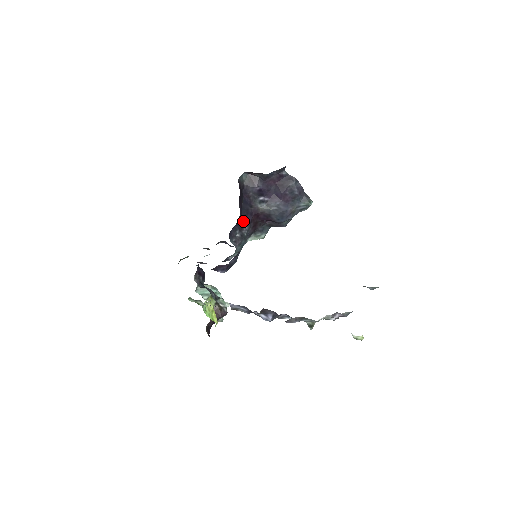
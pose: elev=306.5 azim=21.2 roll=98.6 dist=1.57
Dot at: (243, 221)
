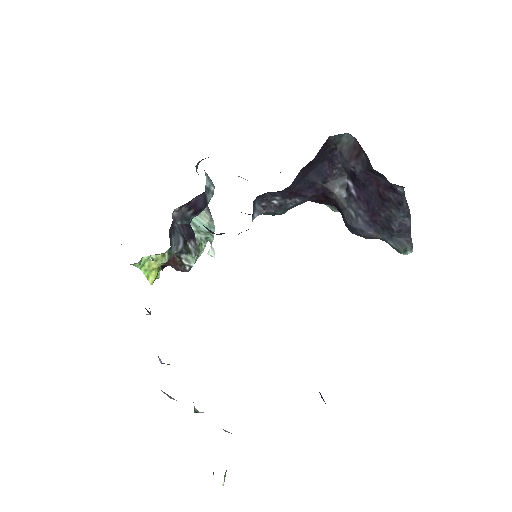
Dot at: (295, 192)
